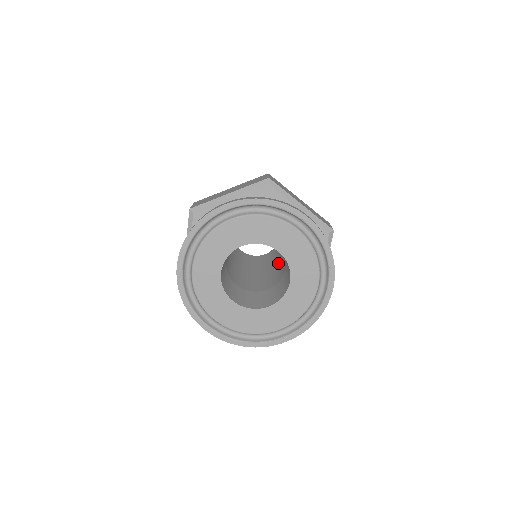
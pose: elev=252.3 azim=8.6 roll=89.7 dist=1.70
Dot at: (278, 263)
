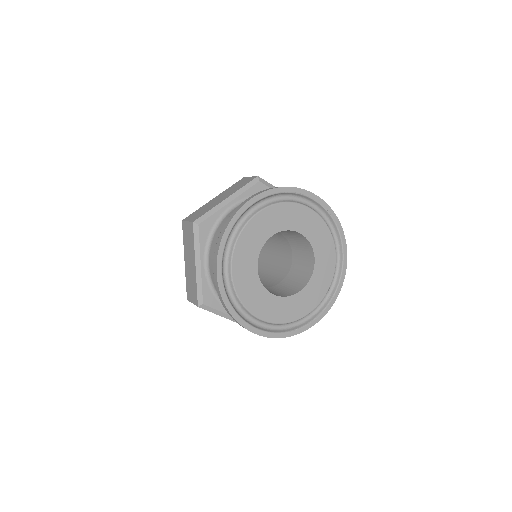
Dot at: (267, 261)
